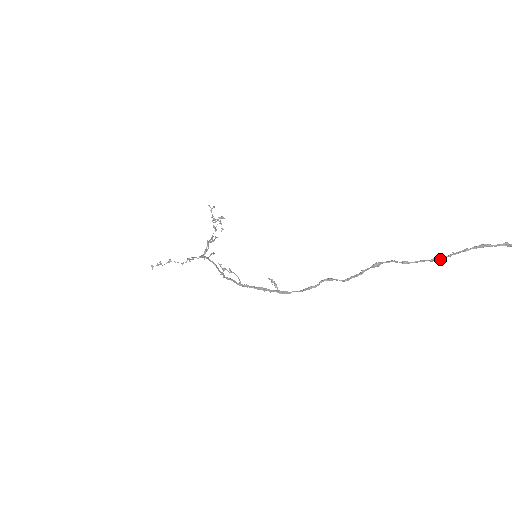
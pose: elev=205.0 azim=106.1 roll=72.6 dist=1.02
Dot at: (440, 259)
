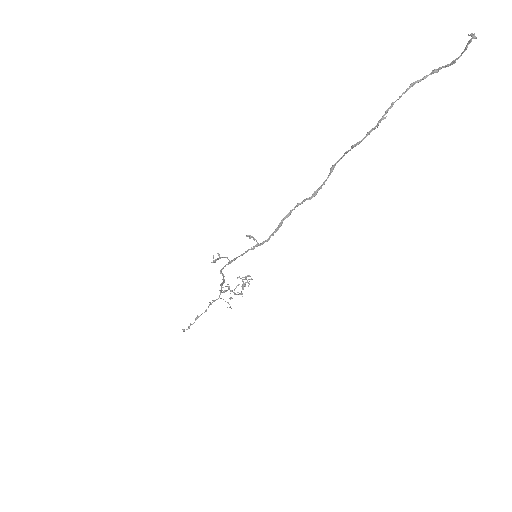
Dot at: (380, 120)
